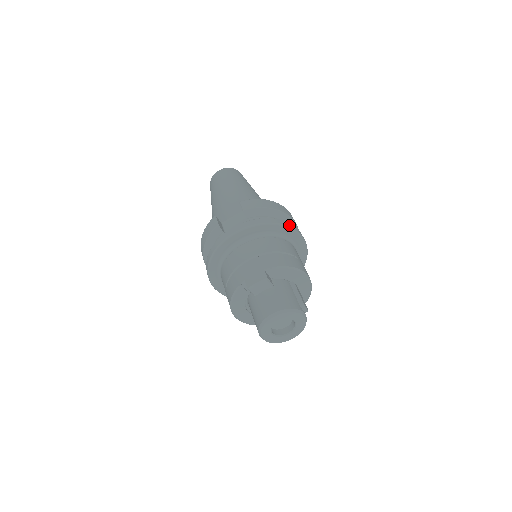
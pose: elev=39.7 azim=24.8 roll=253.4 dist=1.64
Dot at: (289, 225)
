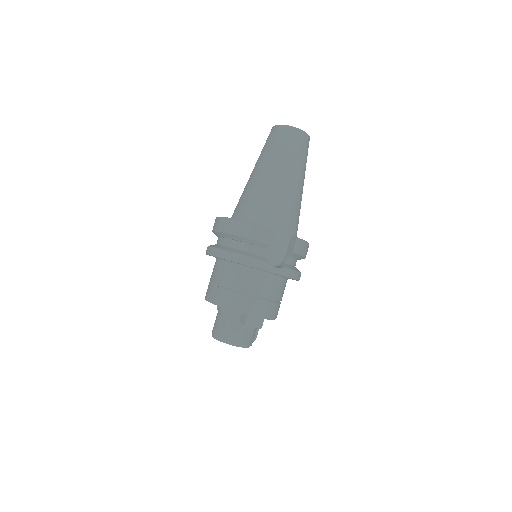
Dot at: occluded
